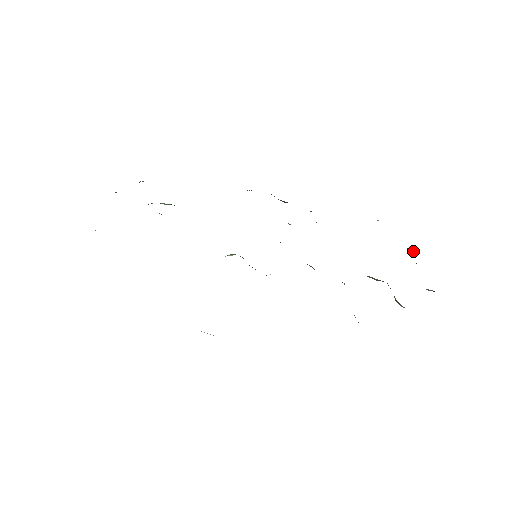
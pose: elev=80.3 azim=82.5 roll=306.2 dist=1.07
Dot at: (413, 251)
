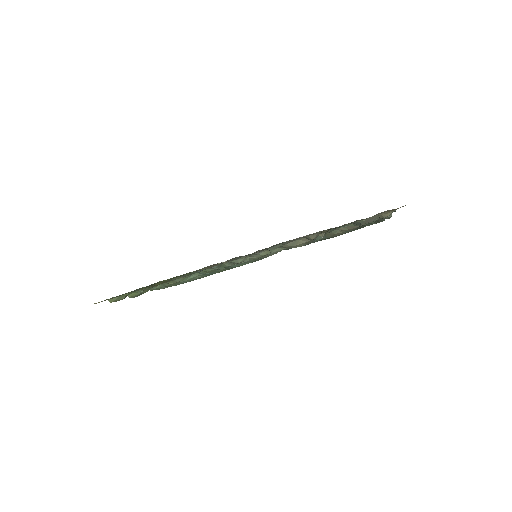
Dot at: (375, 222)
